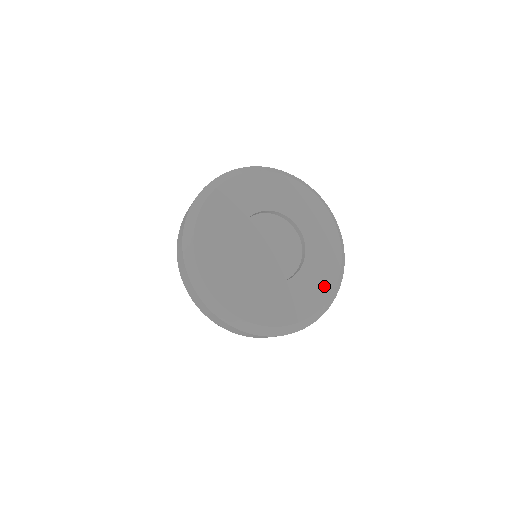
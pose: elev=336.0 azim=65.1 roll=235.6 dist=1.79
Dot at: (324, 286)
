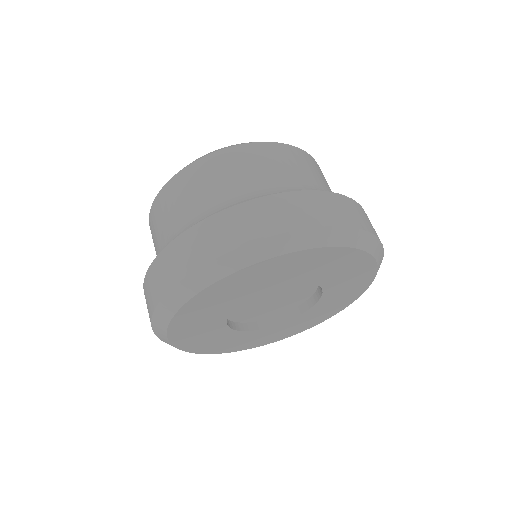
Dot at: (315, 321)
